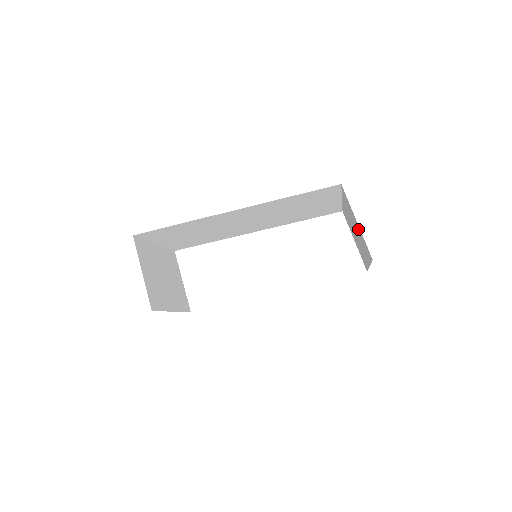
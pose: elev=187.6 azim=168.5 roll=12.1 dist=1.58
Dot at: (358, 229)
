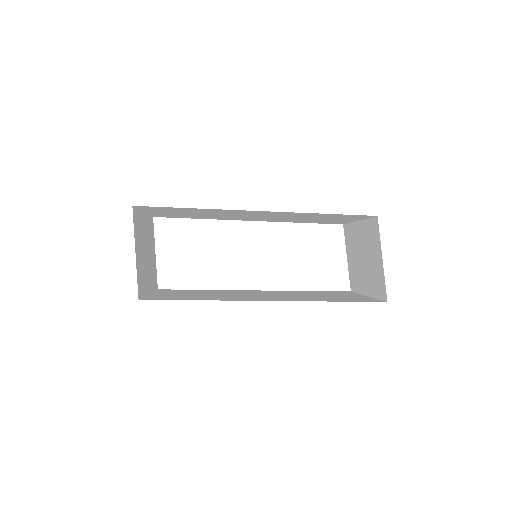
Dot at: (377, 264)
